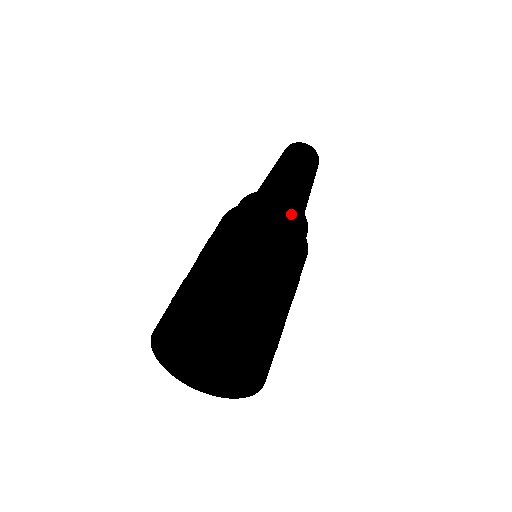
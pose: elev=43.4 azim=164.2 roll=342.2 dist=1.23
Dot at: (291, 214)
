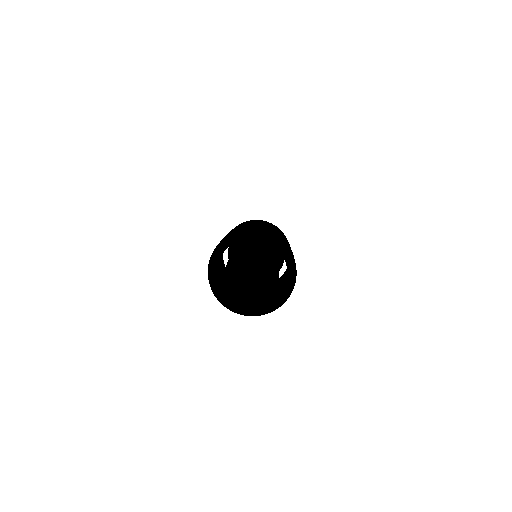
Dot at: occluded
